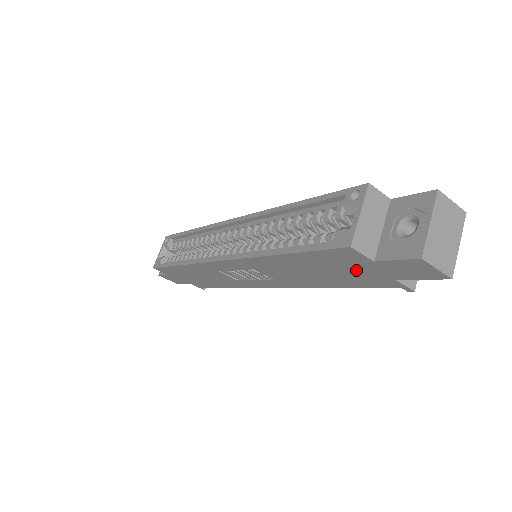
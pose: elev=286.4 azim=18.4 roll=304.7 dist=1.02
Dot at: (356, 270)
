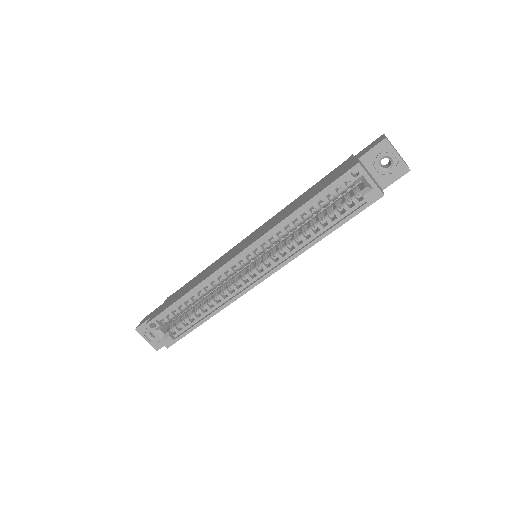
Dot at: occluded
